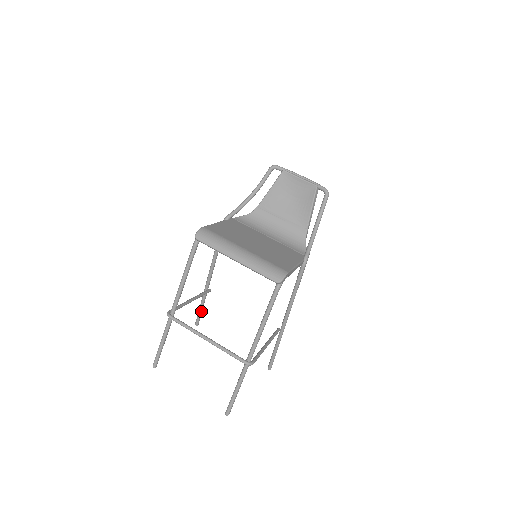
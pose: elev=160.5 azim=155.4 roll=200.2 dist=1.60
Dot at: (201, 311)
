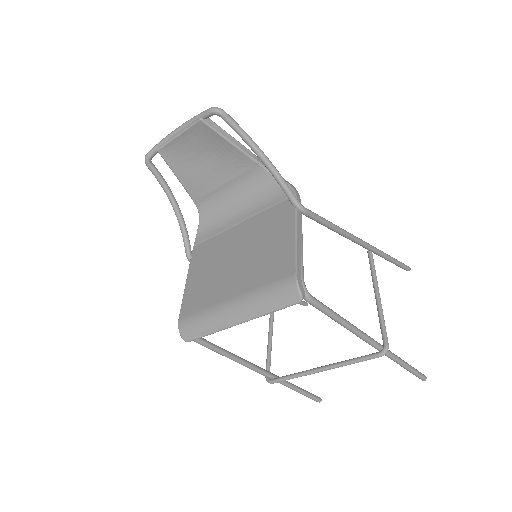
Dot at: occluded
